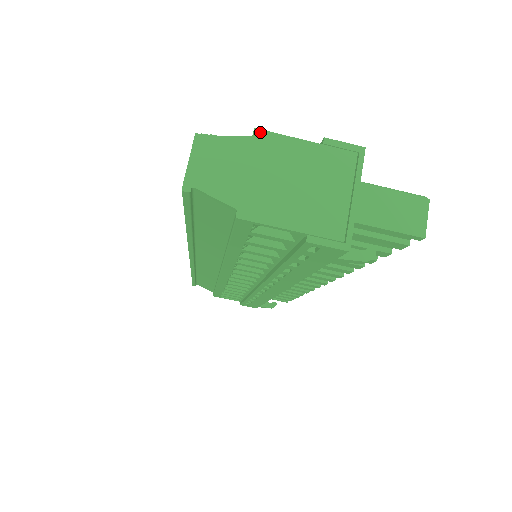
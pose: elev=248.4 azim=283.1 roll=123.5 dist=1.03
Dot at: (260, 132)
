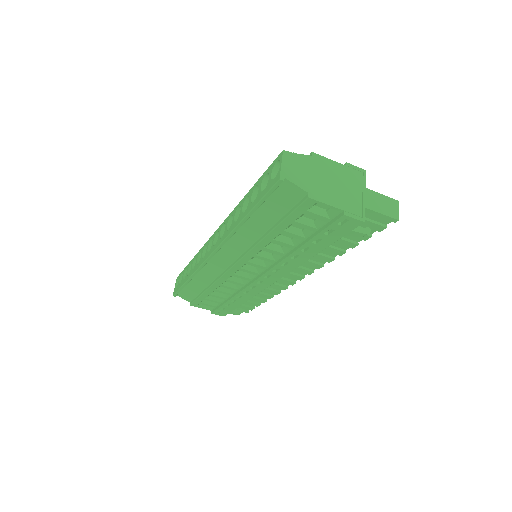
Dot at: (315, 154)
